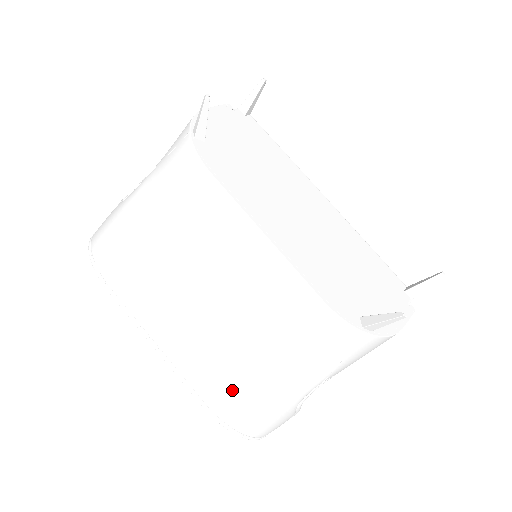
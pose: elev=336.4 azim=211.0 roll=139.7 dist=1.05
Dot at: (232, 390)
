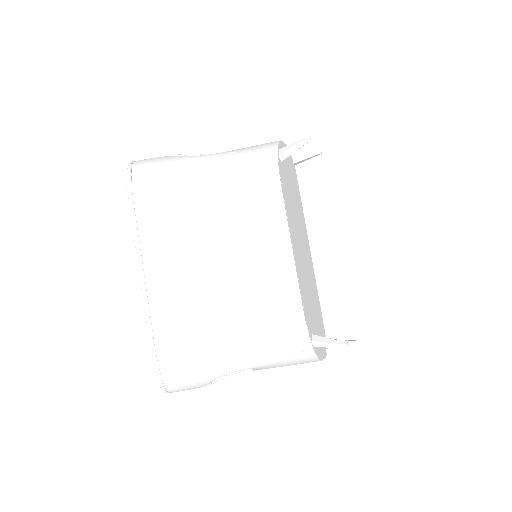
Dot at: (186, 338)
